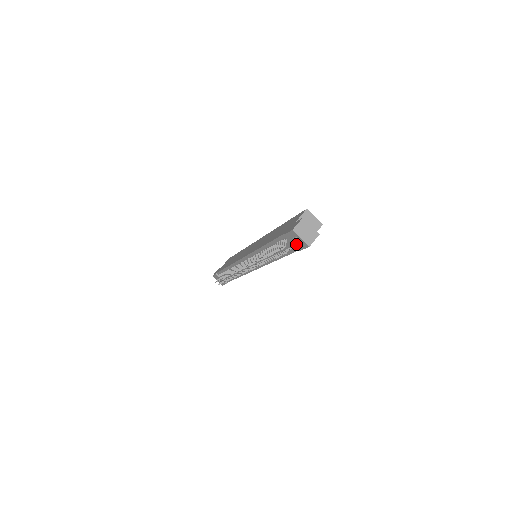
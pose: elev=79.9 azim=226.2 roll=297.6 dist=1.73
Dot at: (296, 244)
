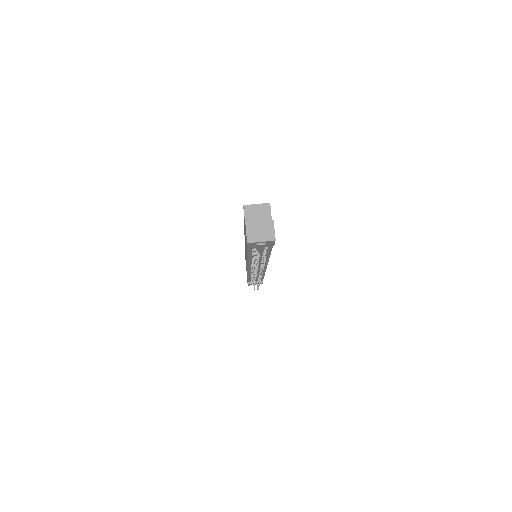
Dot at: (264, 246)
